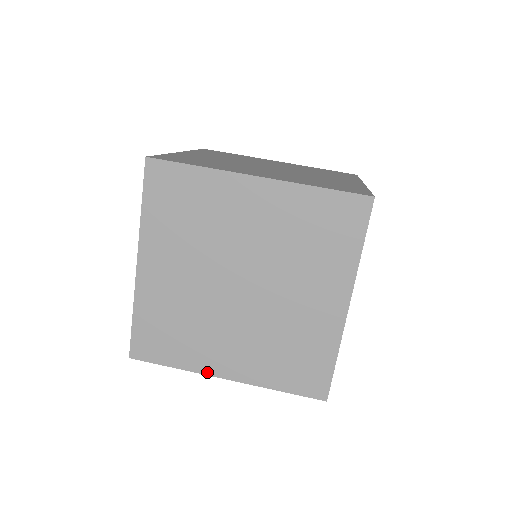
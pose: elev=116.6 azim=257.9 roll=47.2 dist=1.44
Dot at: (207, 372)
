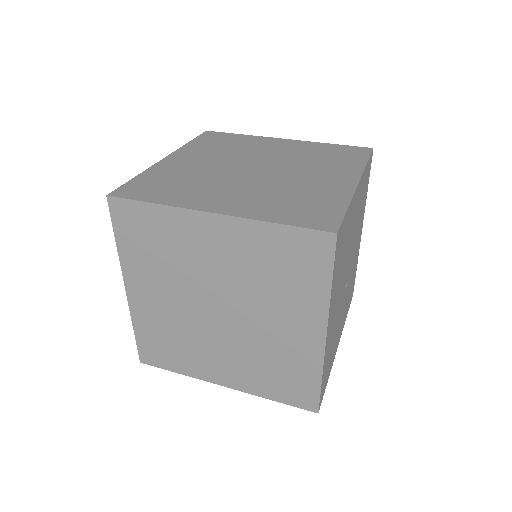
Dot at: (206, 379)
